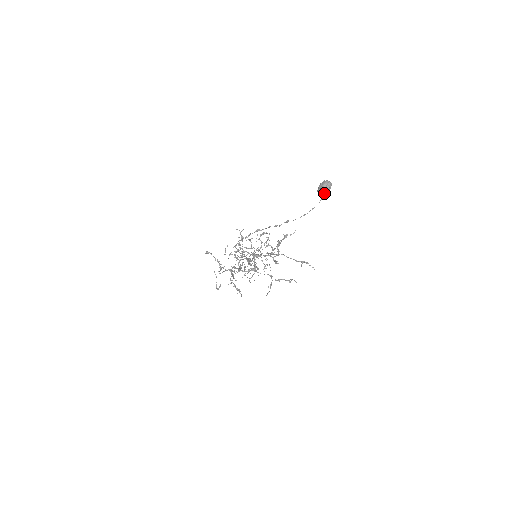
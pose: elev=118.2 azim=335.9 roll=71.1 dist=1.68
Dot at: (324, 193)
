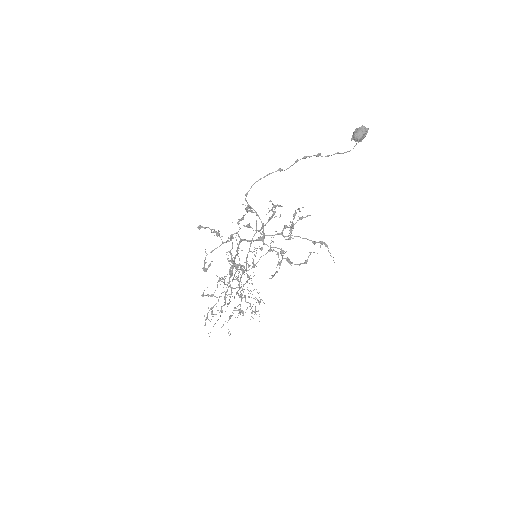
Dot at: (359, 141)
